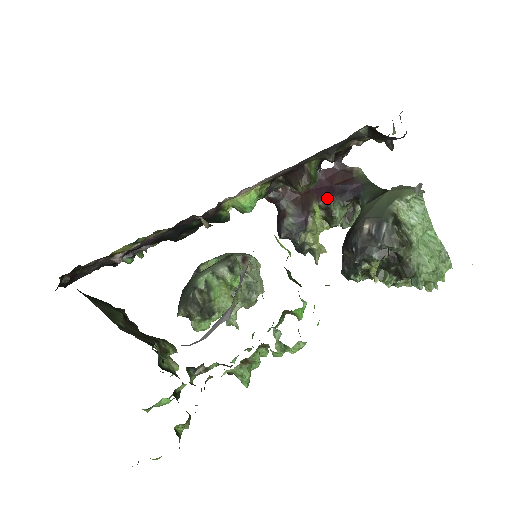
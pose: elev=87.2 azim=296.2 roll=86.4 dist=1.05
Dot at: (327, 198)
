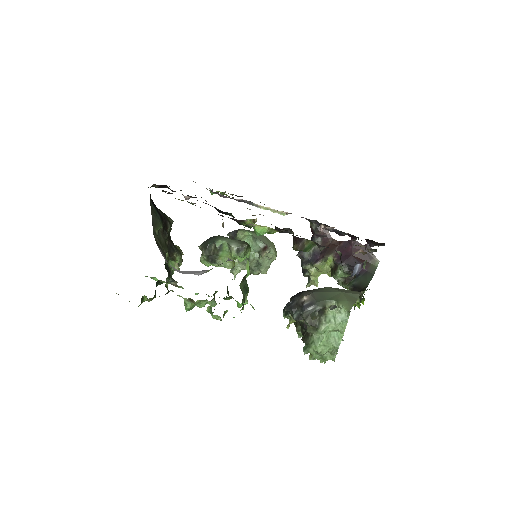
Dot at: (341, 259)
